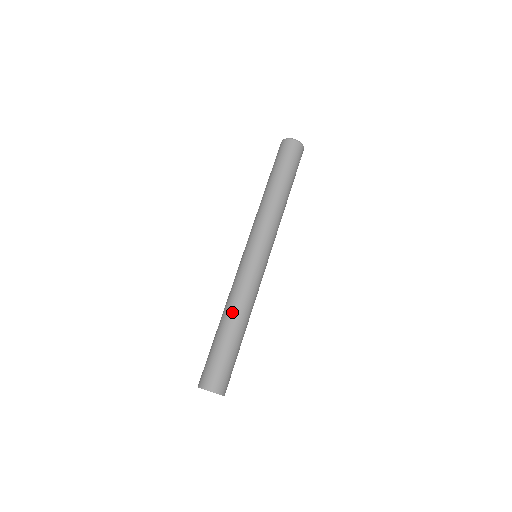
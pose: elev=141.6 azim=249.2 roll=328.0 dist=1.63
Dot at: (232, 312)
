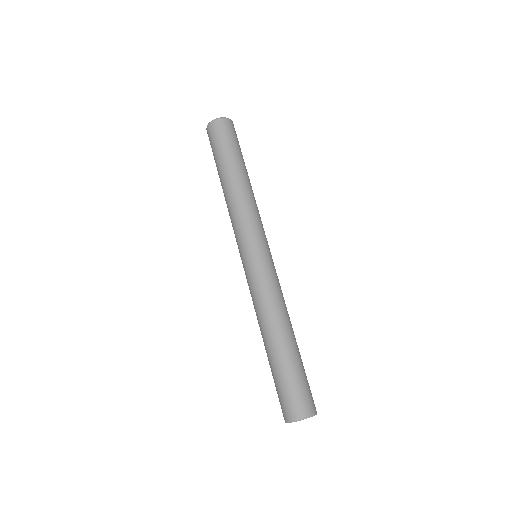
Dot at: (281, 324)
